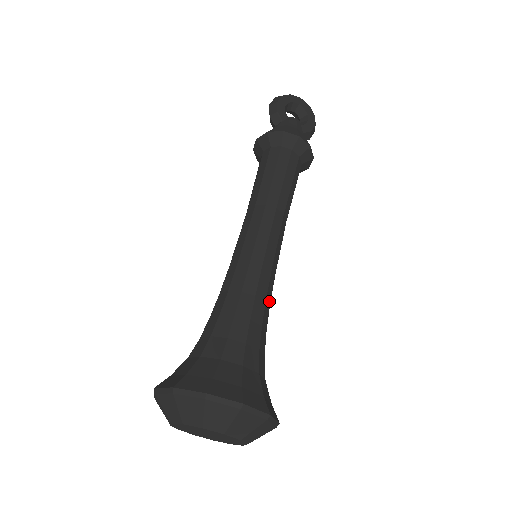
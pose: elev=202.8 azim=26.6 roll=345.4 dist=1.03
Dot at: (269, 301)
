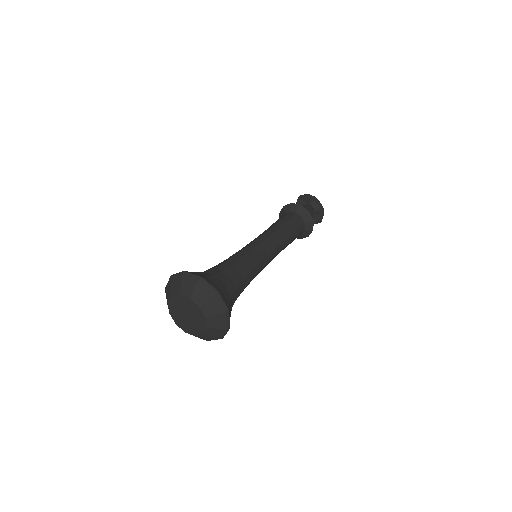
Dot at: (253, 276)
